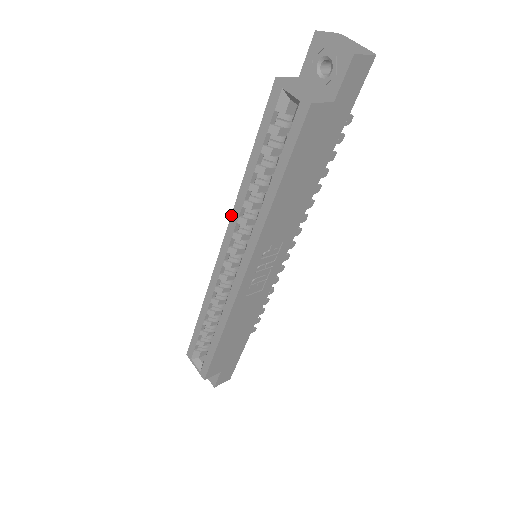
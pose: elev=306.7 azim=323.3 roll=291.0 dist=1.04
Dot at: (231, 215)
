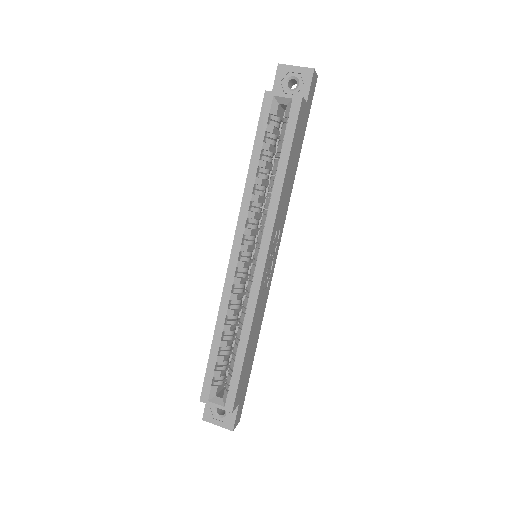
Dot at: (239, 214)
